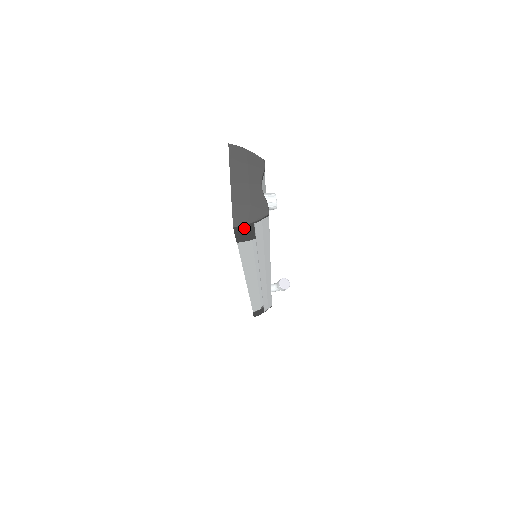
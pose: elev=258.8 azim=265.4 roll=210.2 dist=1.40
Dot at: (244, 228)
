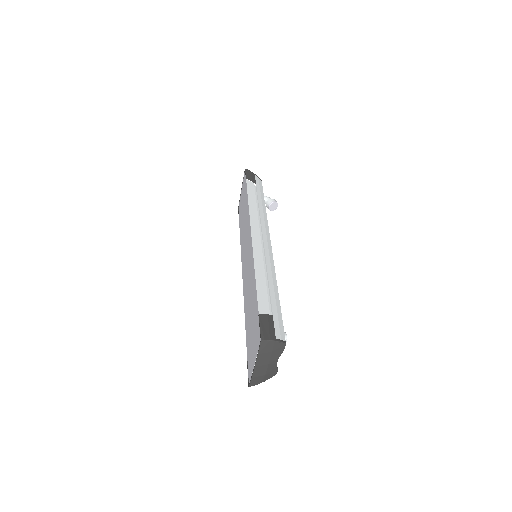
Dot at: occluded
